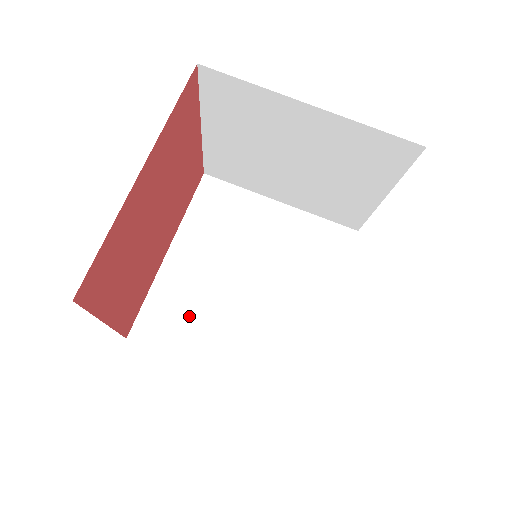
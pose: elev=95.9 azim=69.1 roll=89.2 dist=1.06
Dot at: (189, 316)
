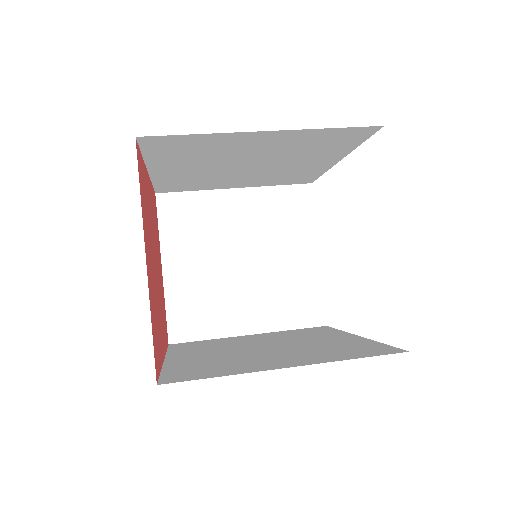
Dot at: (223, 364)
